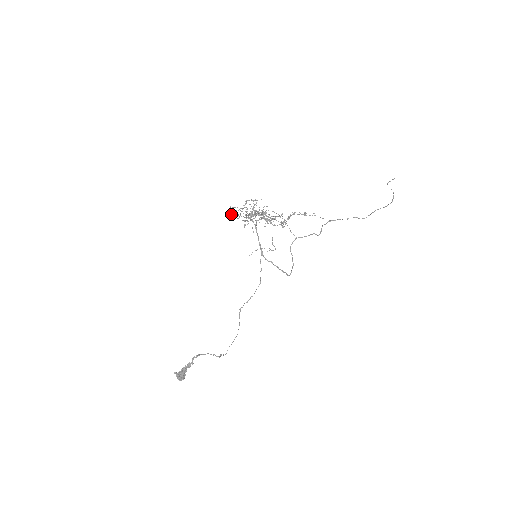
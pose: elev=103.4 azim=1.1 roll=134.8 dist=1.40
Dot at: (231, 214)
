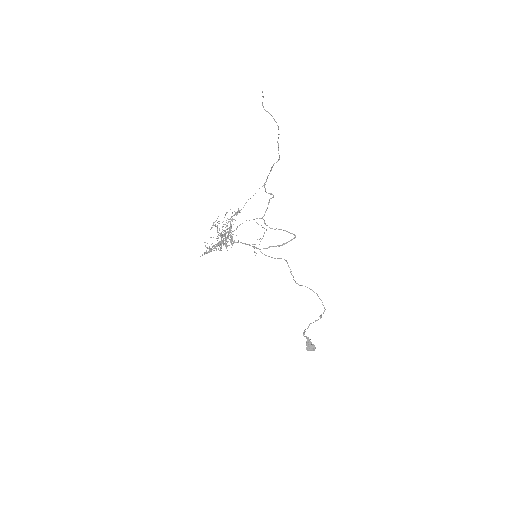
Dot at: occluded
